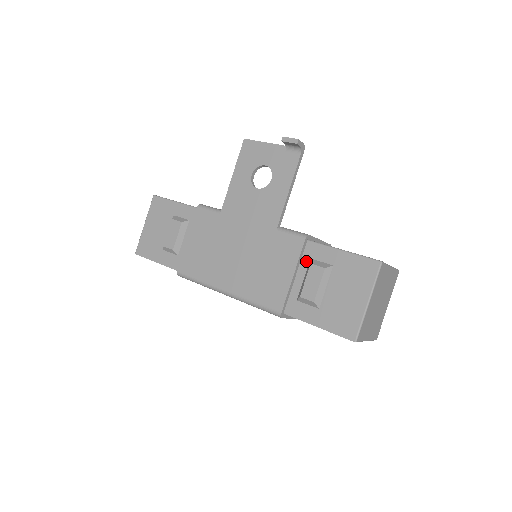
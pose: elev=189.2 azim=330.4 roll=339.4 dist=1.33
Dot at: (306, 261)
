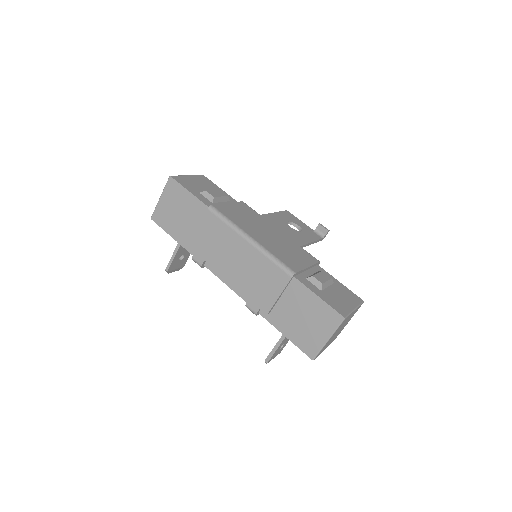
Dot at: (316, 270)
